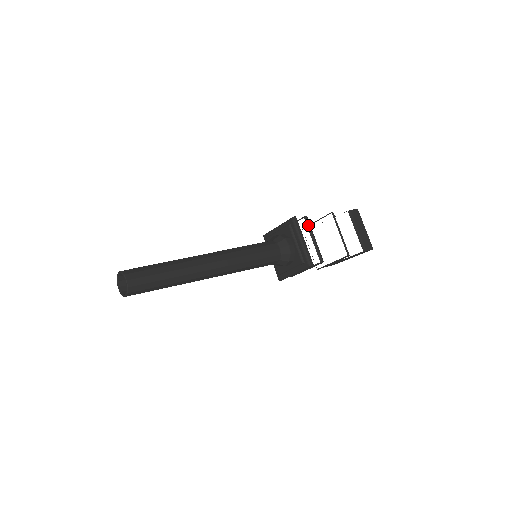
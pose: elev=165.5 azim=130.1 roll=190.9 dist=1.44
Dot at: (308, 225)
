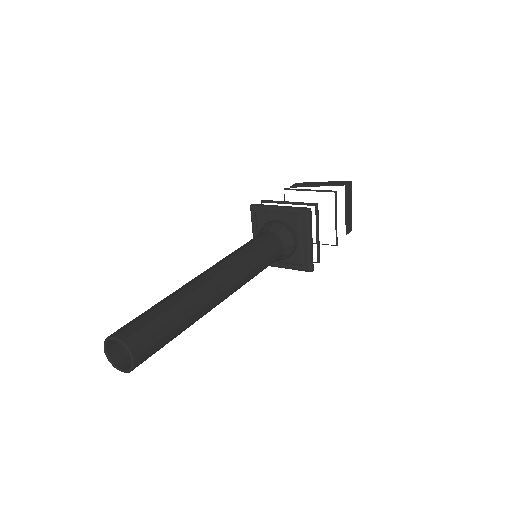
Dot at: (317, 216)
